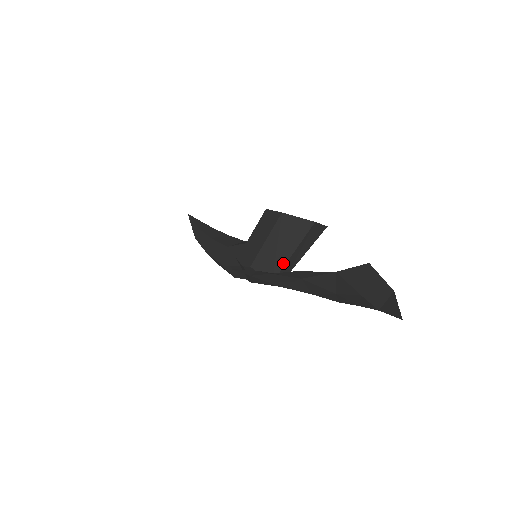
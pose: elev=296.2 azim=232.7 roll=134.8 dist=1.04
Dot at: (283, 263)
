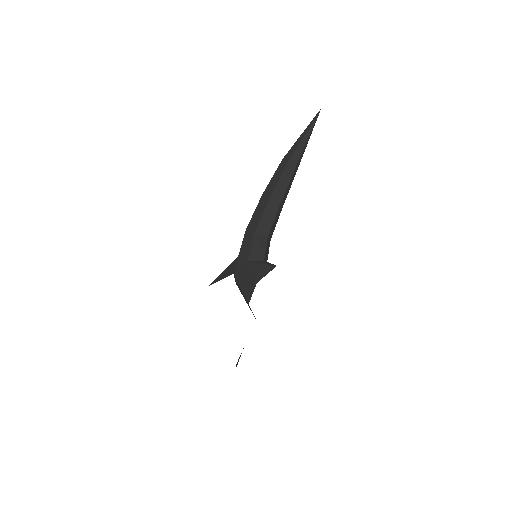
Dot at: occluded
